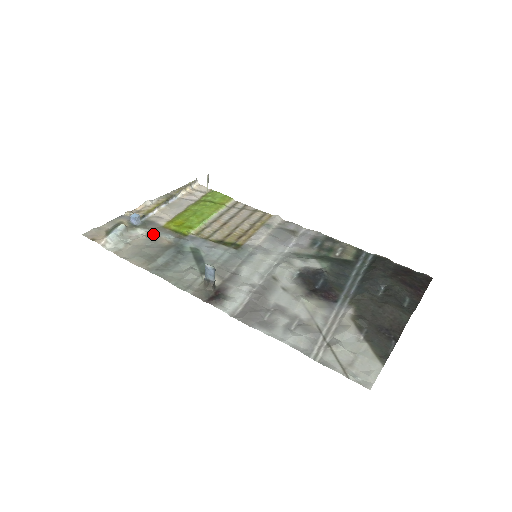
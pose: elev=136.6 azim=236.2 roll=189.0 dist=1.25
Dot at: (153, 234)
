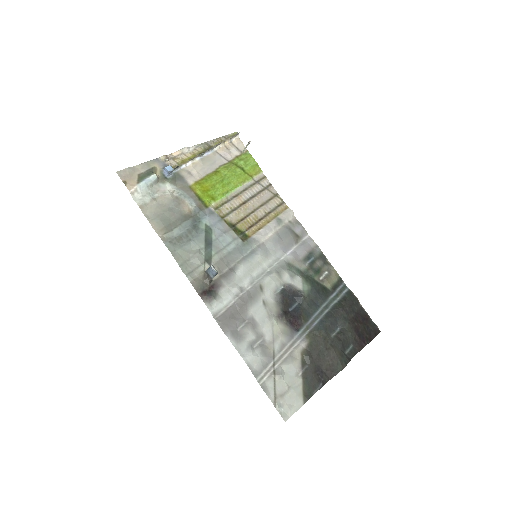
Dot at: (179, 195)
